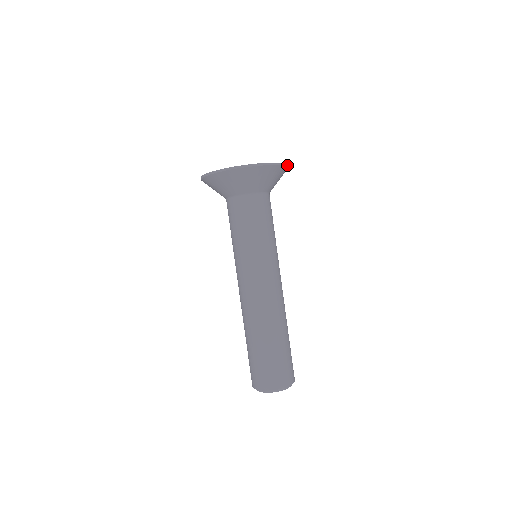
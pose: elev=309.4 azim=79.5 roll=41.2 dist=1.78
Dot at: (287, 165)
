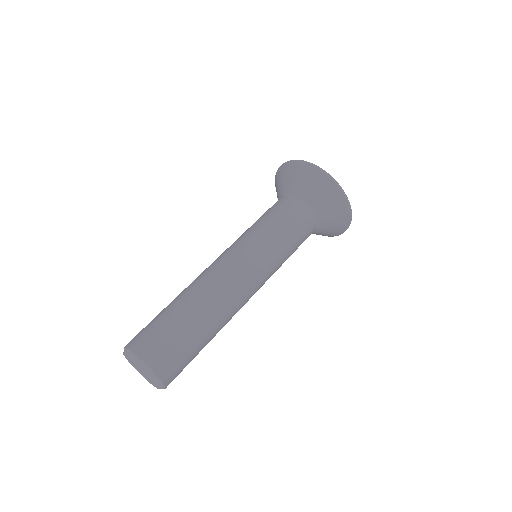
Dot at: occluded
